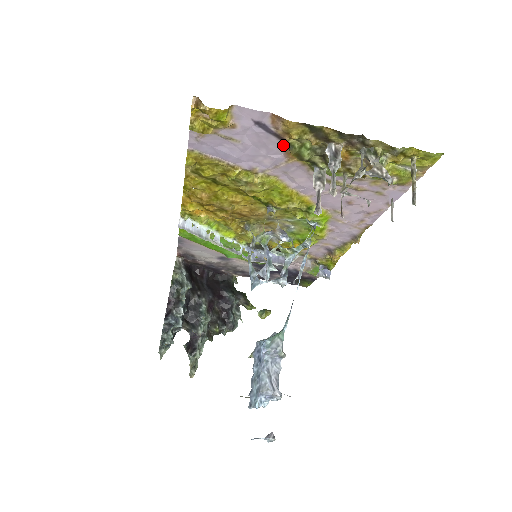
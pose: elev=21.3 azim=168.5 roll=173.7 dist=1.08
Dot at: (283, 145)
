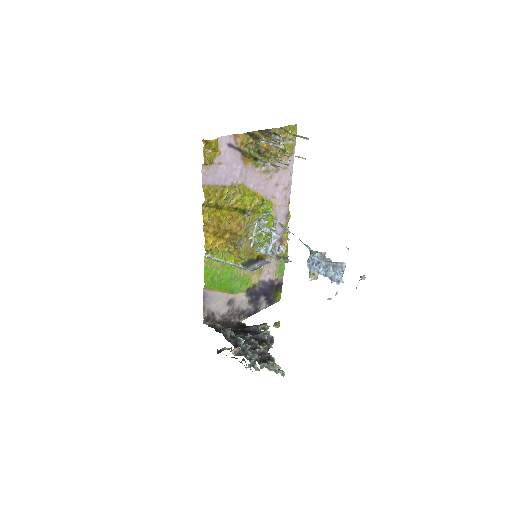
Dot at: (241, 155)
